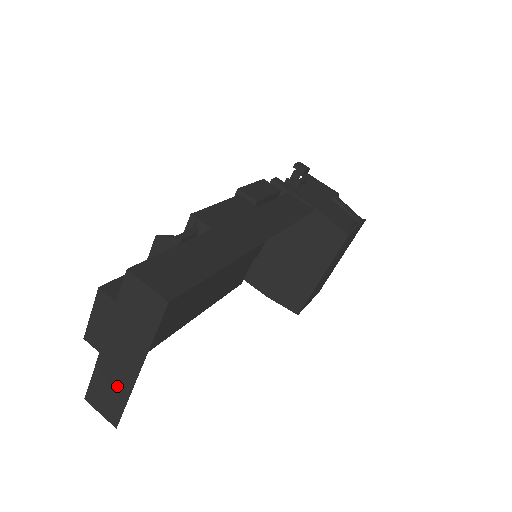
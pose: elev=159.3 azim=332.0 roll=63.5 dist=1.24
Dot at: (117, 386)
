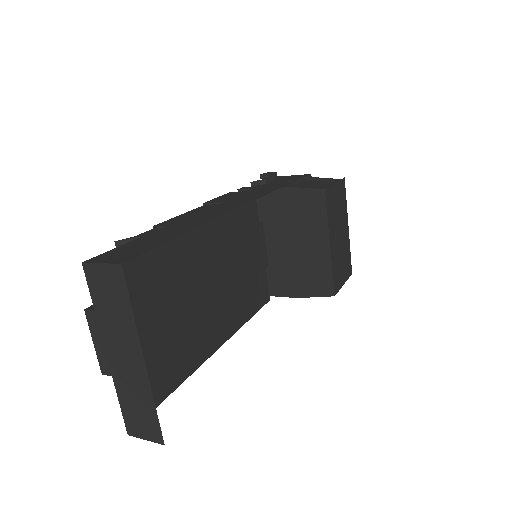
Dot at: (139, 394)
